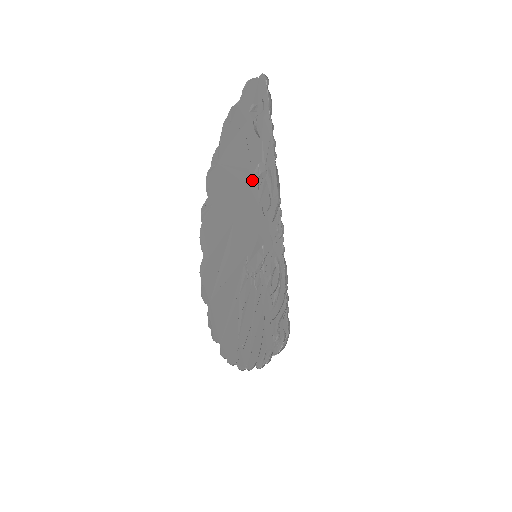
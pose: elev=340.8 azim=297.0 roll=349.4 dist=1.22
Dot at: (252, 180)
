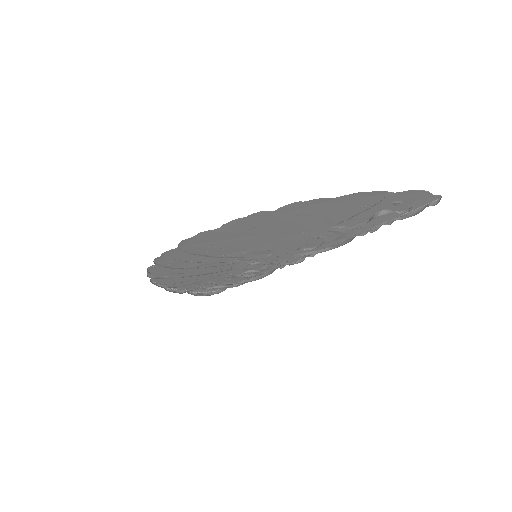
Dot at: (324, 228)
